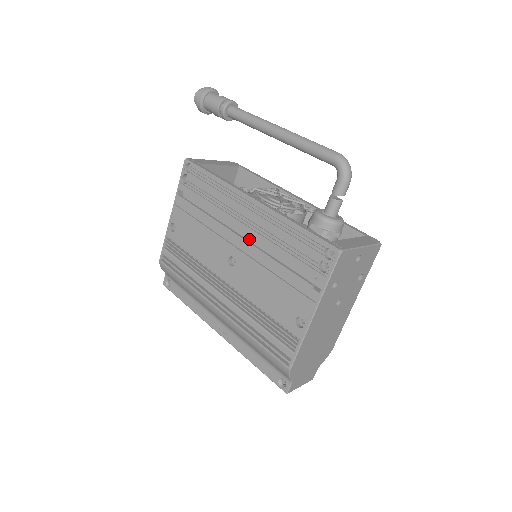
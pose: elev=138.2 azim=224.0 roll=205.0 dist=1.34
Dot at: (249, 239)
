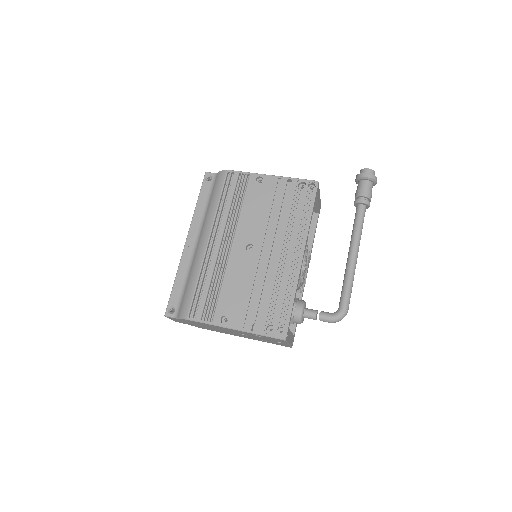
Dot at: (271, 257)
